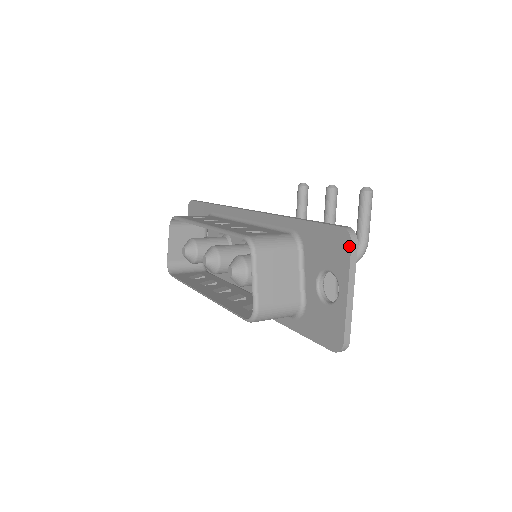
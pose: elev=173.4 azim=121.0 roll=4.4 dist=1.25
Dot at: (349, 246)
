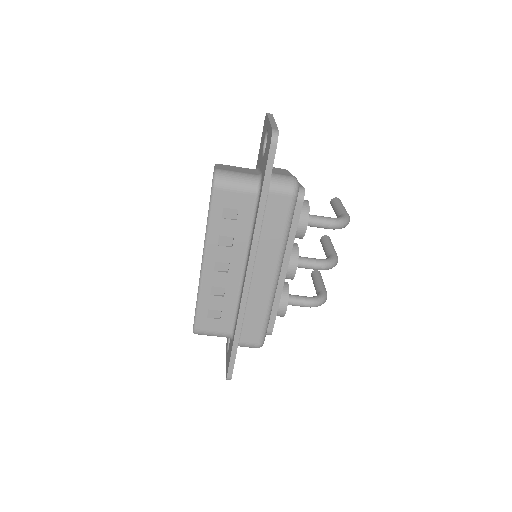
Dot at: (266, 115)
